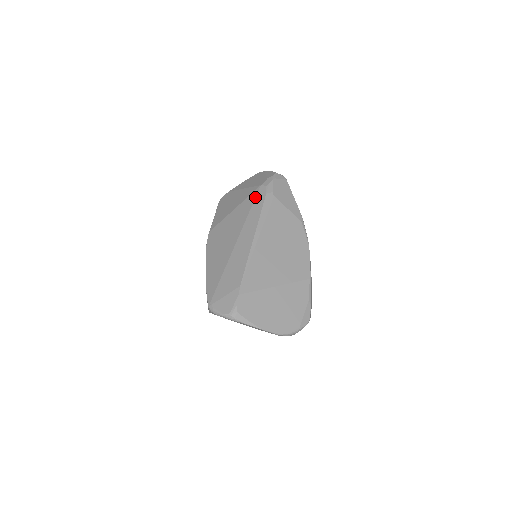
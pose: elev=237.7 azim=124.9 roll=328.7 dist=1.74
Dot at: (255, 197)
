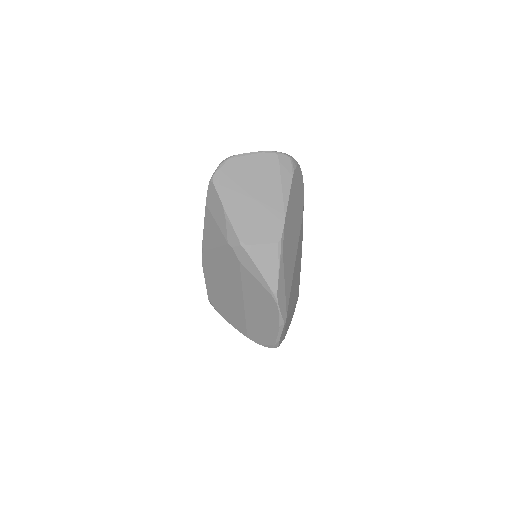
Dot at: occluded
